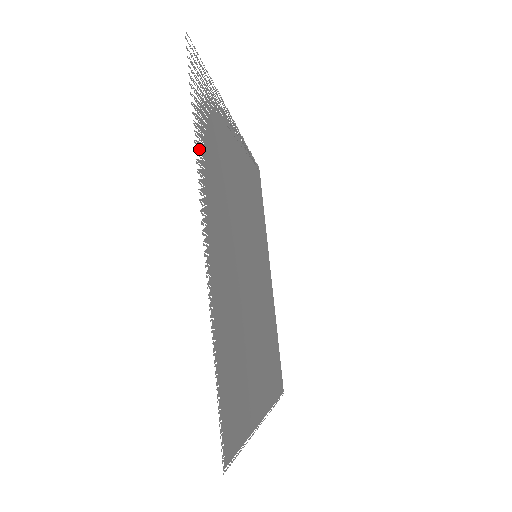
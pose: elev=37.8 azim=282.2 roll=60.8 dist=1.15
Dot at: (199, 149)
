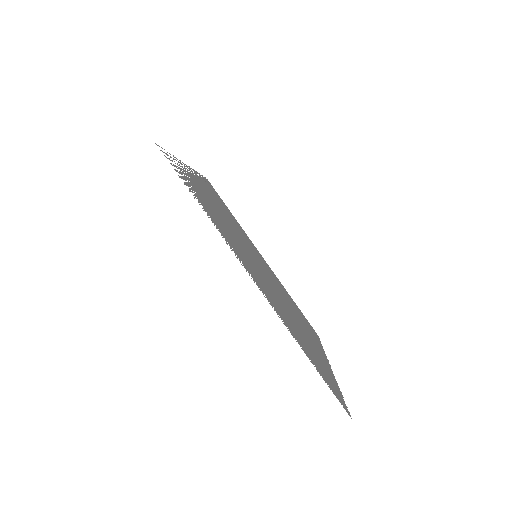
Dot at: occluded
